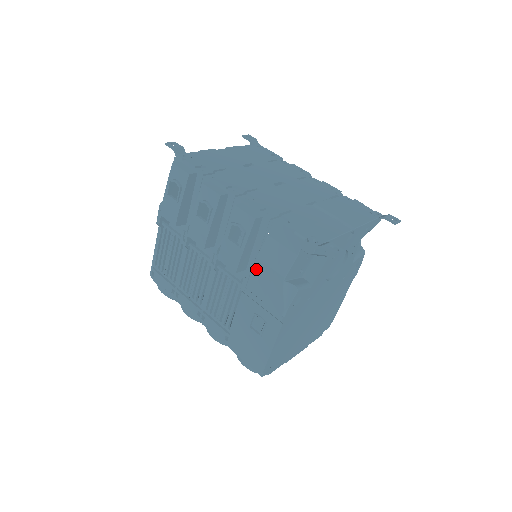
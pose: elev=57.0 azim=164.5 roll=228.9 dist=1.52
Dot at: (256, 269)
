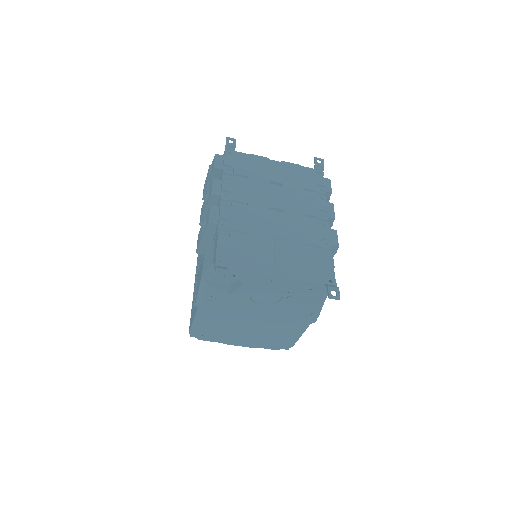
Dot at: occluded
